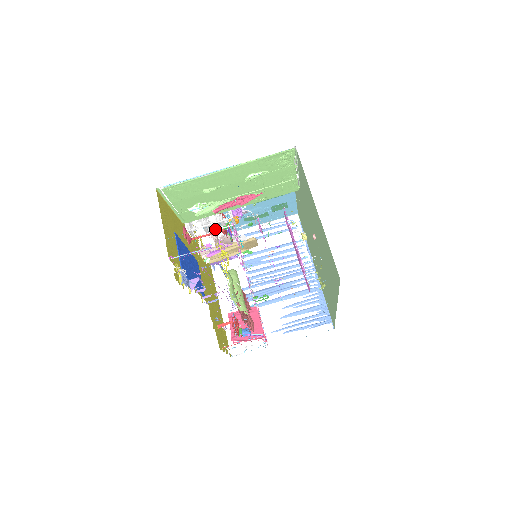
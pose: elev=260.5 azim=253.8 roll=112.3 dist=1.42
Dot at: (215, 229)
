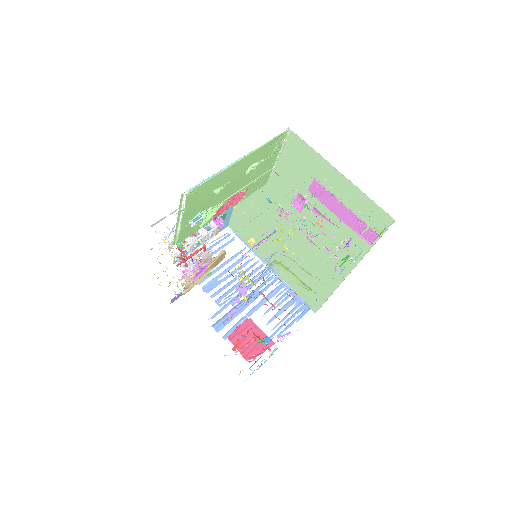
Dot at: occluded
